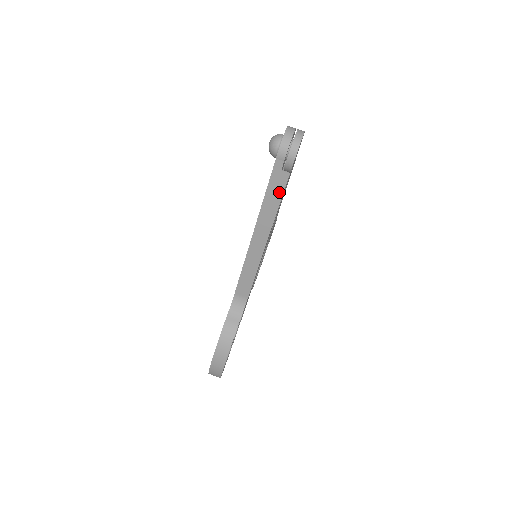
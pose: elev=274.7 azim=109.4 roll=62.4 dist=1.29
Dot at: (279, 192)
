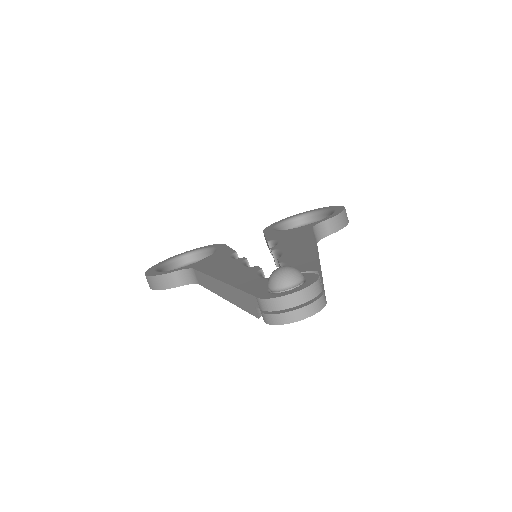
Dot at: (245, 306)
